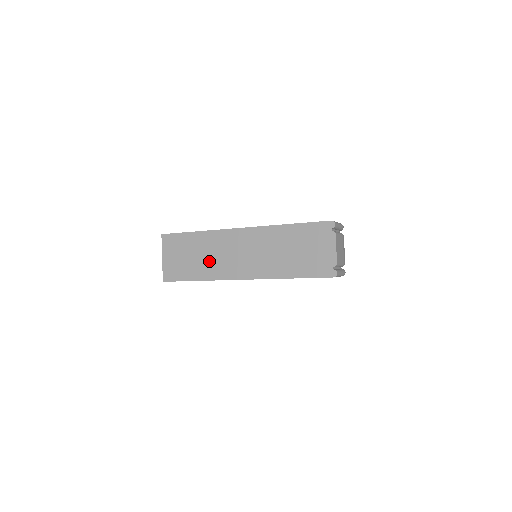
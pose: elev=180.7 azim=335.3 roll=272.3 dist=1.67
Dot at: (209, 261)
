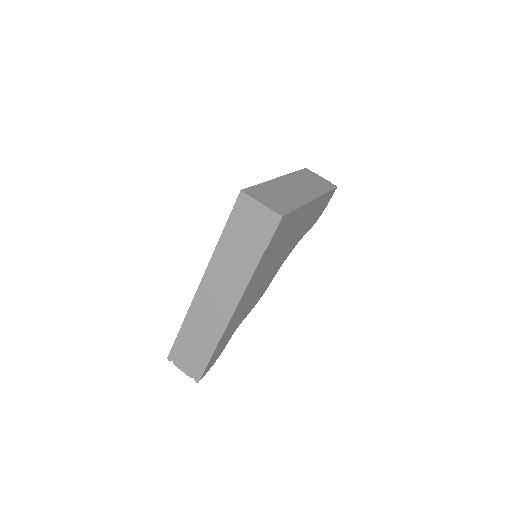
Dot at: (288, 196)
